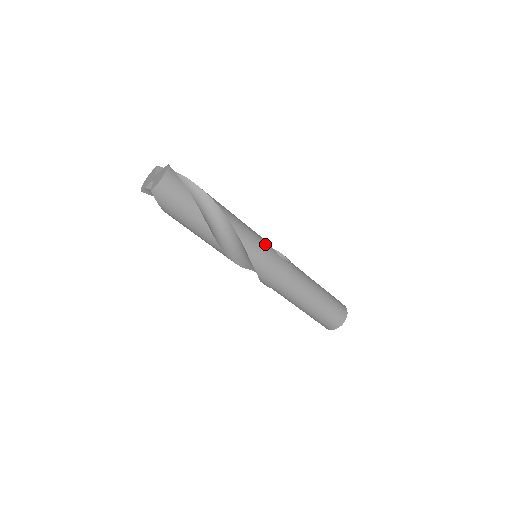
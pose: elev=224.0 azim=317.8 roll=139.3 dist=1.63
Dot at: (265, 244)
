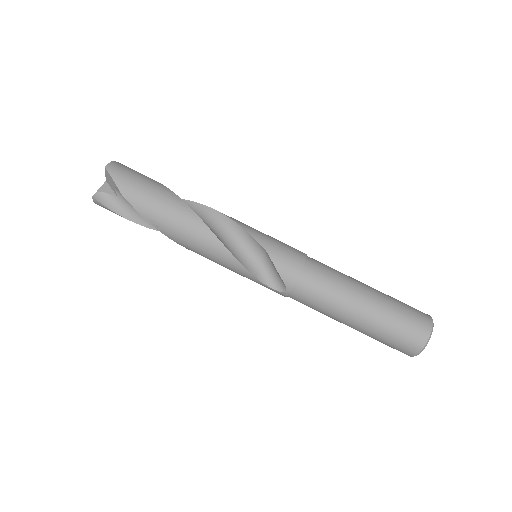
Dot at: occluded
